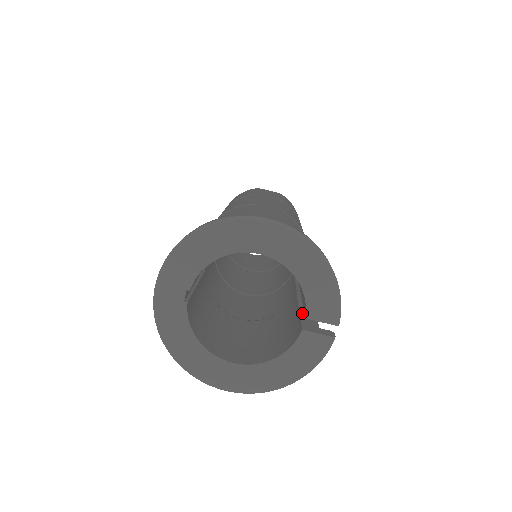
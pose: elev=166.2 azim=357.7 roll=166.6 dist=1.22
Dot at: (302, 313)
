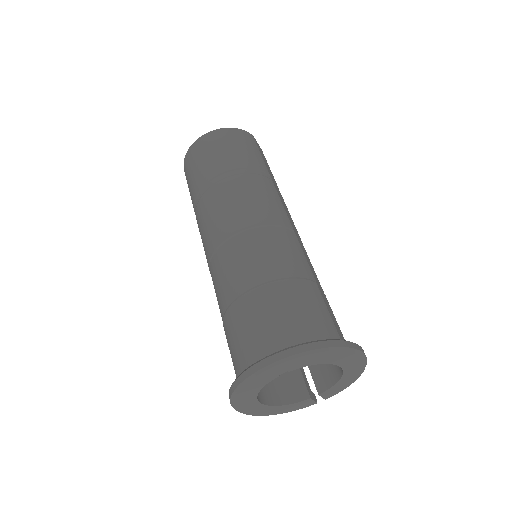
Dot at: (301, 369)
